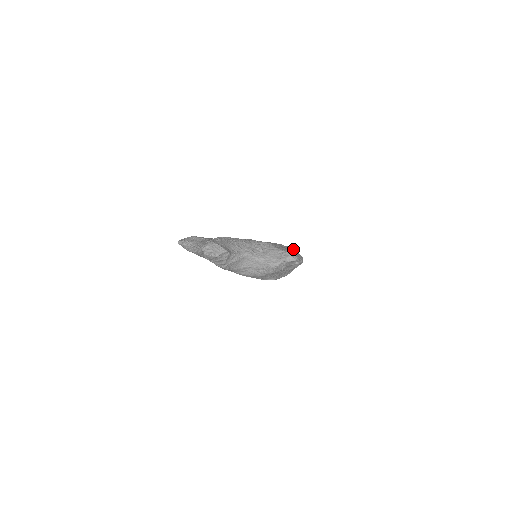
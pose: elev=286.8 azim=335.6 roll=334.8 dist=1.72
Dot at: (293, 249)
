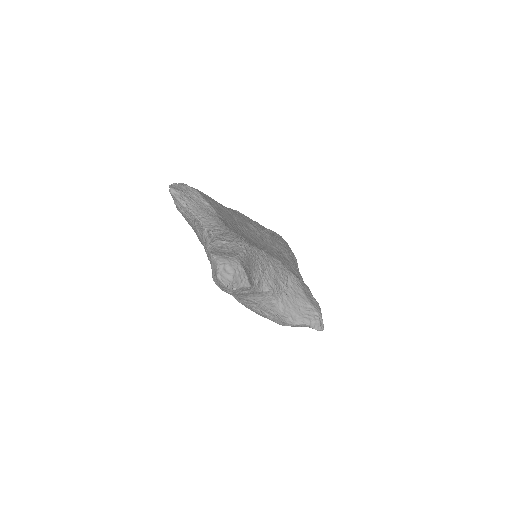
Dot at: (295, 257)
